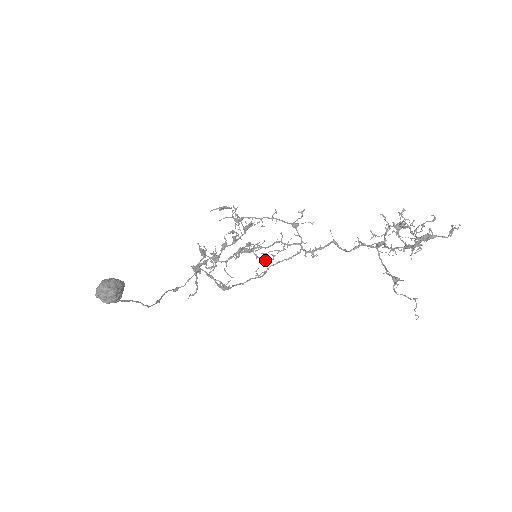
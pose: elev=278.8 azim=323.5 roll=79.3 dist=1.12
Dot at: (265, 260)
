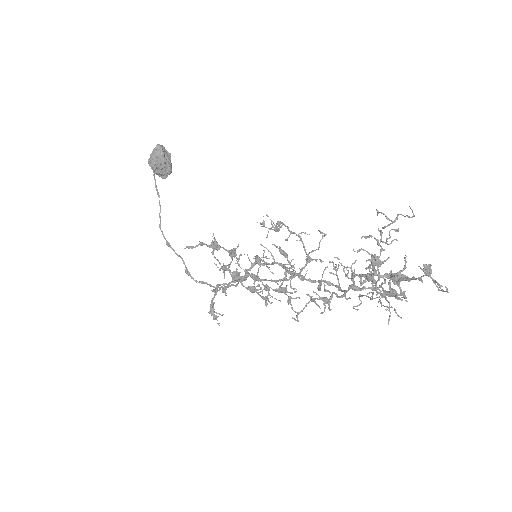
Dot at: occluded
